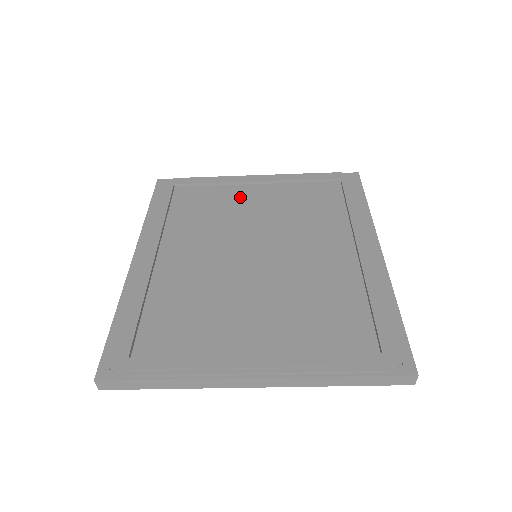
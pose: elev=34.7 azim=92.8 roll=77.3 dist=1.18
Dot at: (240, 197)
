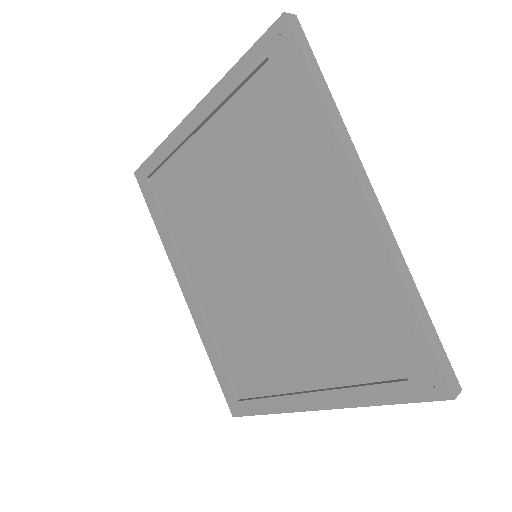
Dot at: (199, 160)
